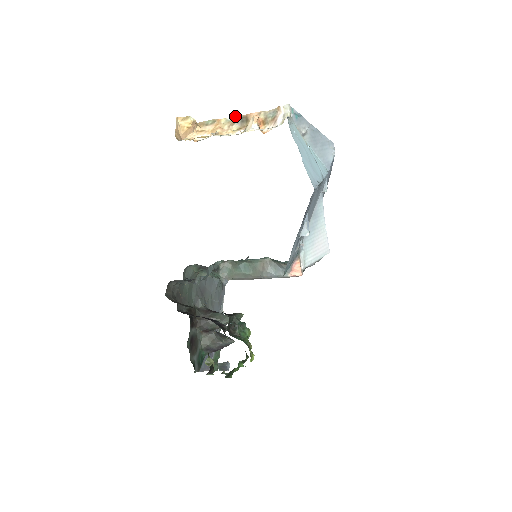
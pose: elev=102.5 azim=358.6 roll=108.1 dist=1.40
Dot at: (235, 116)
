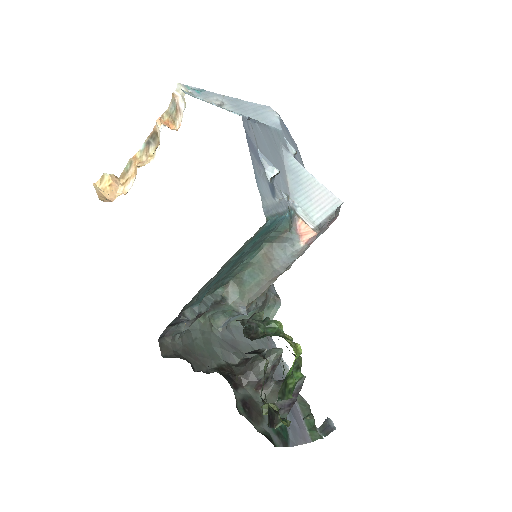
Dot at: (145, 141)
